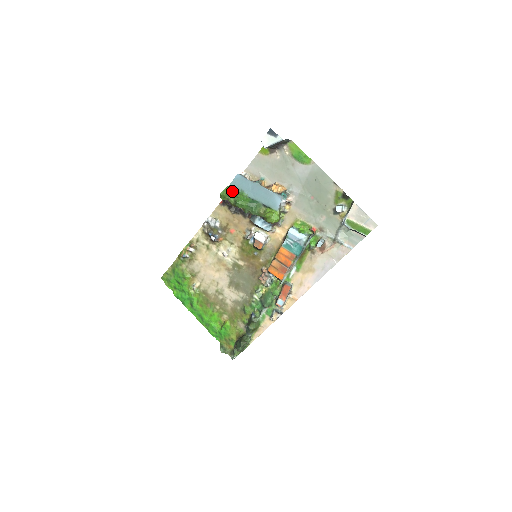
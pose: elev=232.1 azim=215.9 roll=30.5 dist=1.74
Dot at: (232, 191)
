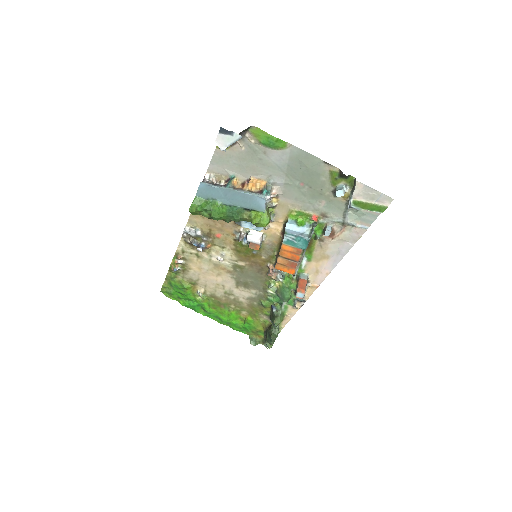
Dot at: (201, 203)
